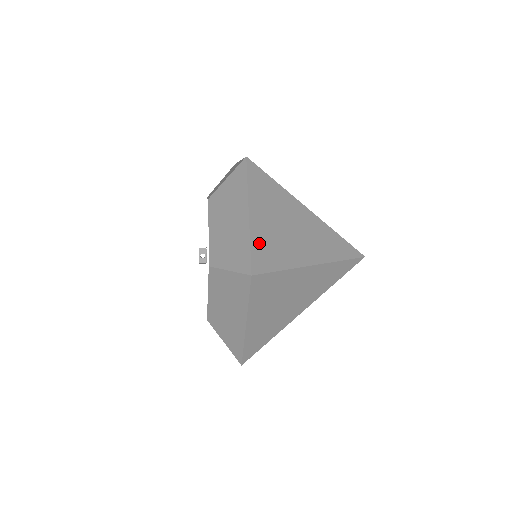
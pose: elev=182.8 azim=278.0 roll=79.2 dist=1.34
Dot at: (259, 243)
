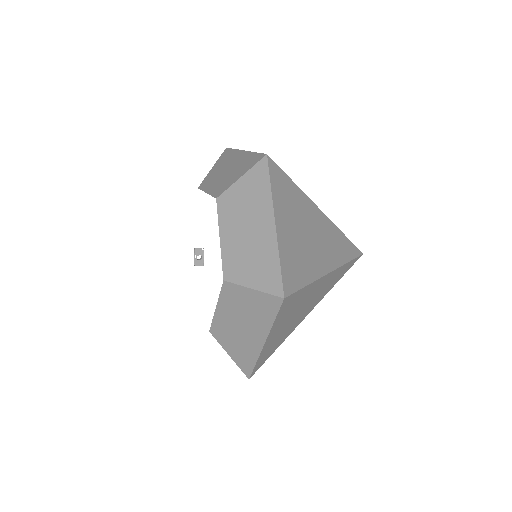
Dot at: (286, 258)
